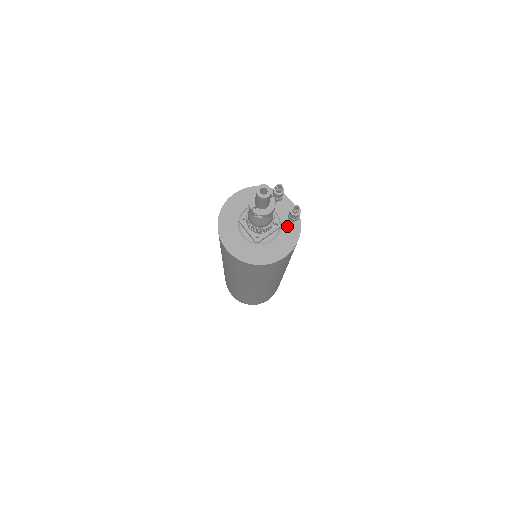
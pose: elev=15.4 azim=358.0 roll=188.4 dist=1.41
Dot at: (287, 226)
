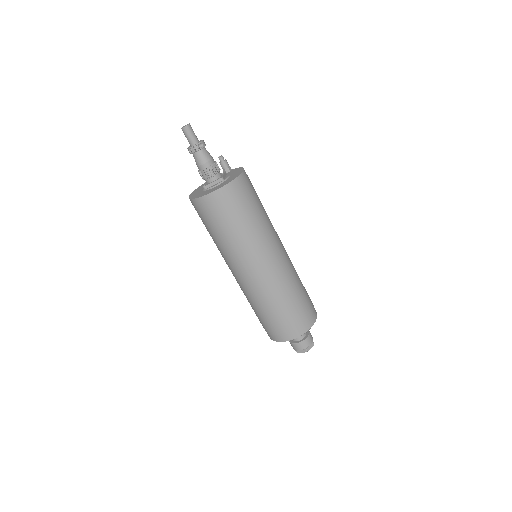
Dot at: (230, 173)
